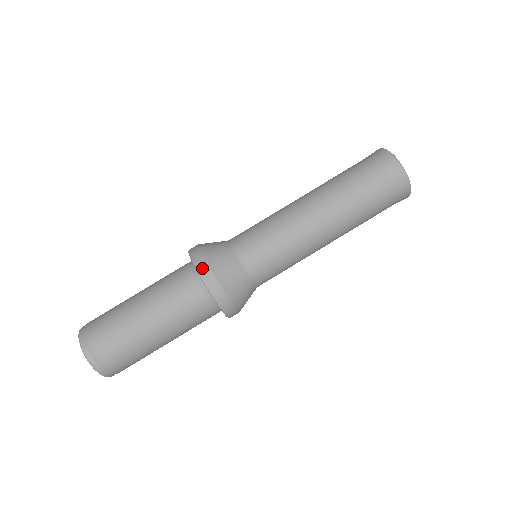
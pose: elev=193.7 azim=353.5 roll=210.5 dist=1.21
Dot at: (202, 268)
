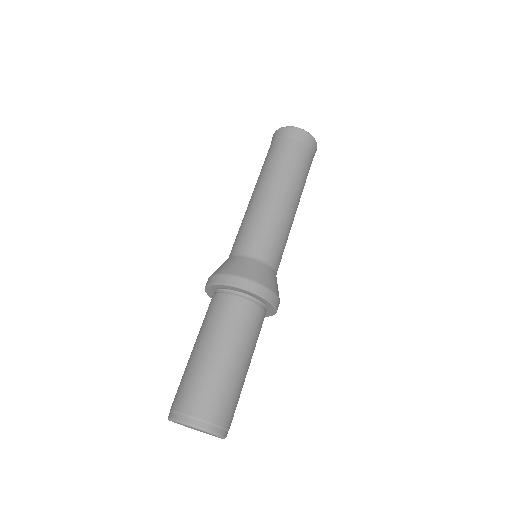
Dot at: (248, 285)
